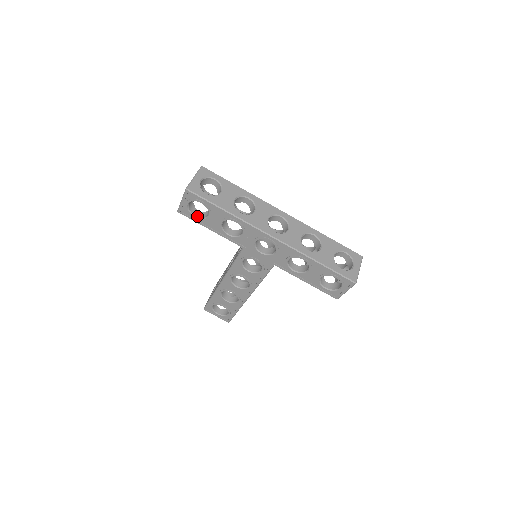
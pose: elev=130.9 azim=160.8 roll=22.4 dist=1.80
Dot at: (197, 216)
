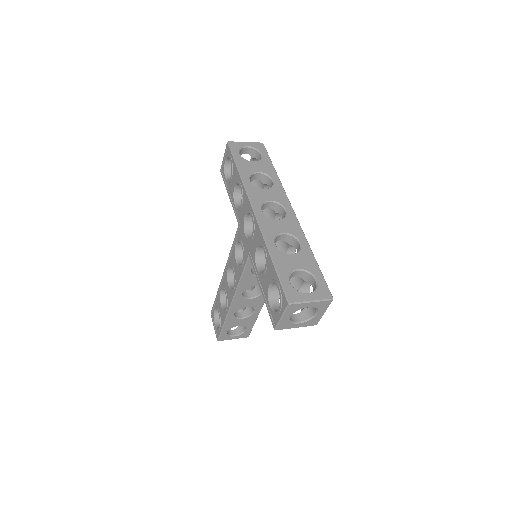
Dot at: (227, 178)
